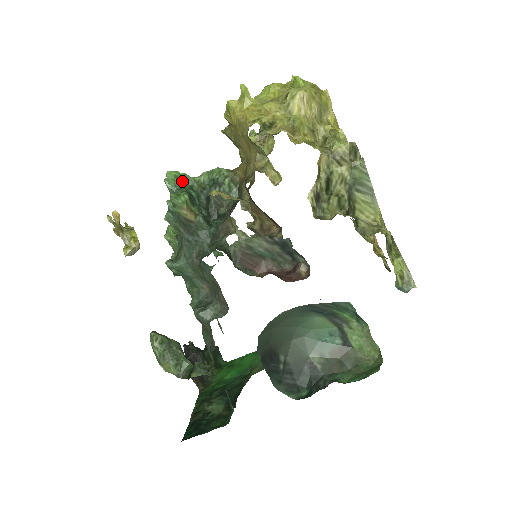
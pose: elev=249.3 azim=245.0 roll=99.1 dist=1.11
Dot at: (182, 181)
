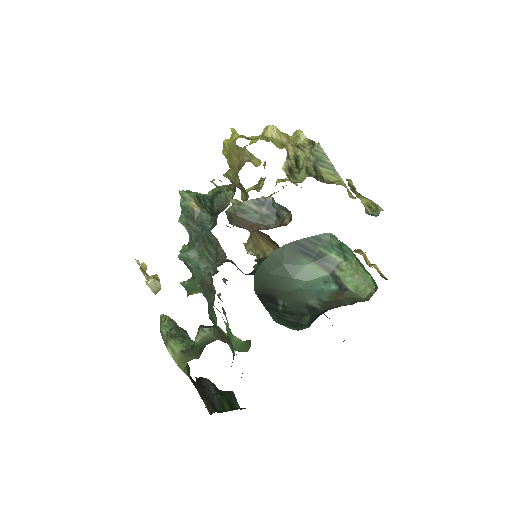
Dot at: occluded
